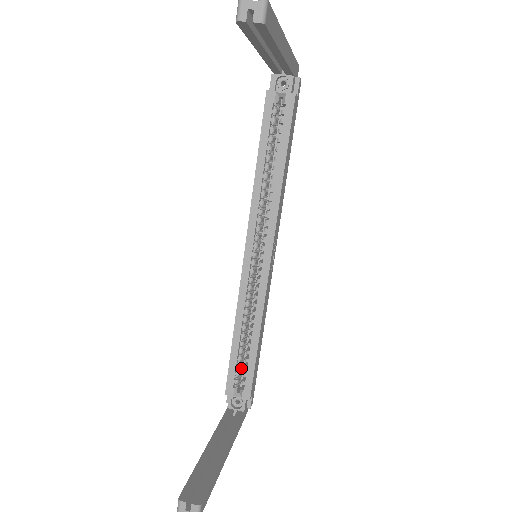
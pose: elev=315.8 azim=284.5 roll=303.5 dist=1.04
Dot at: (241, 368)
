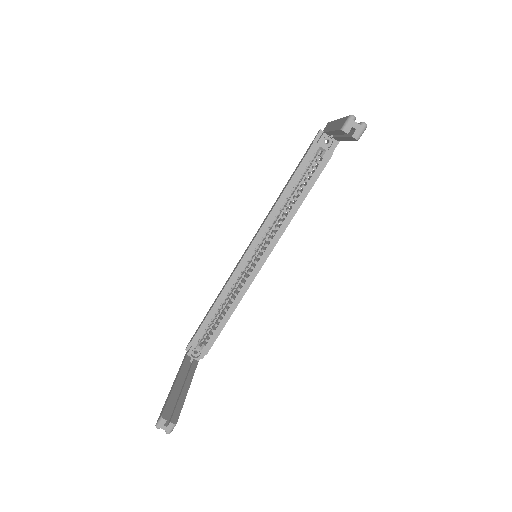
Dot at: (208, 329)
